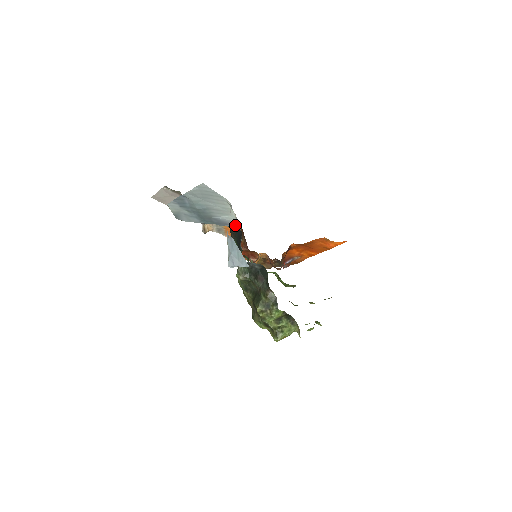
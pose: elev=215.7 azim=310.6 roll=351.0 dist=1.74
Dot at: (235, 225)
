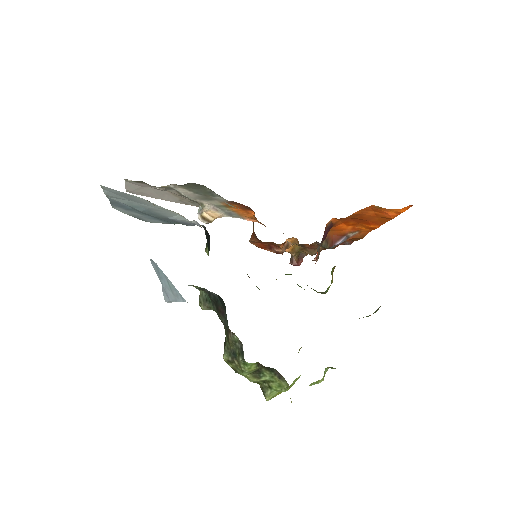
Dot at: (196, 224)
